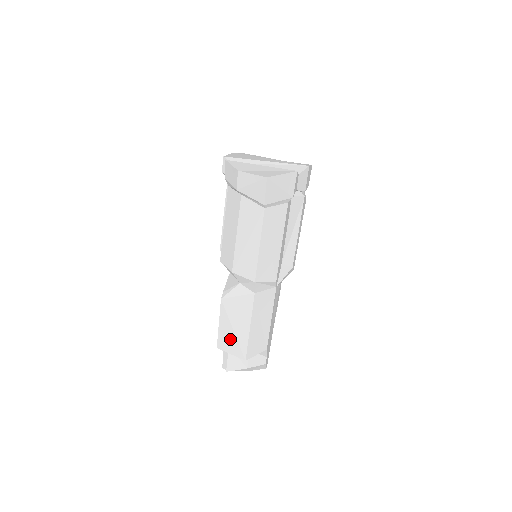
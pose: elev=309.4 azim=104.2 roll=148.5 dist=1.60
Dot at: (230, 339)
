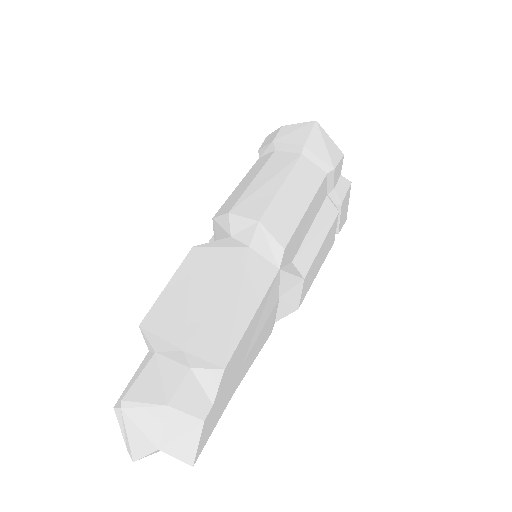
Dot at: (174, 309)
